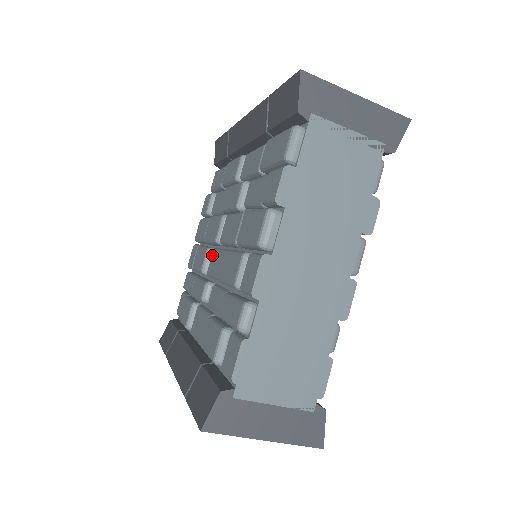
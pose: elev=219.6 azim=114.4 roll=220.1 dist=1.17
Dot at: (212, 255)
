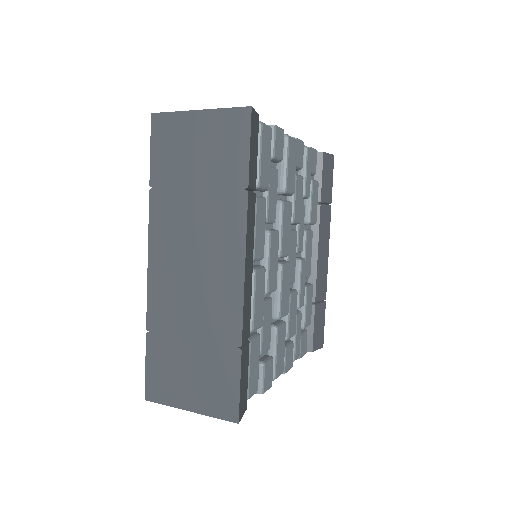
Dot at: occluded
